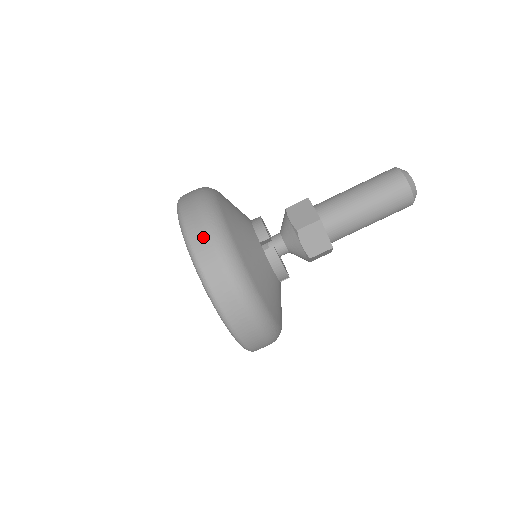
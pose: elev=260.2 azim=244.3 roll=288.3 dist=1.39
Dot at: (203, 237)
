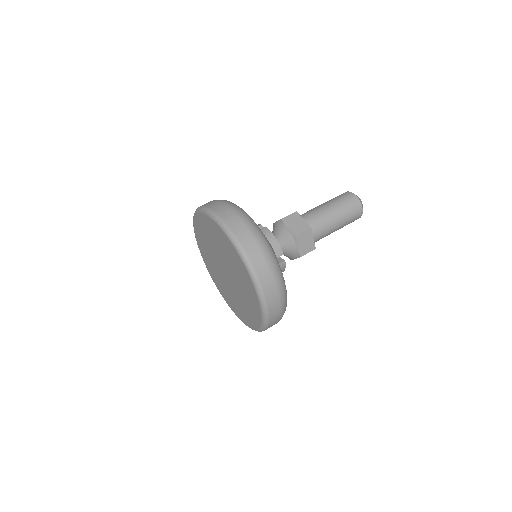
Dot at: (211, 202)
